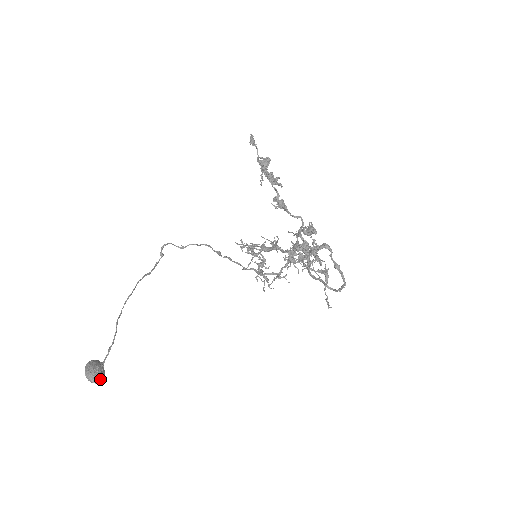
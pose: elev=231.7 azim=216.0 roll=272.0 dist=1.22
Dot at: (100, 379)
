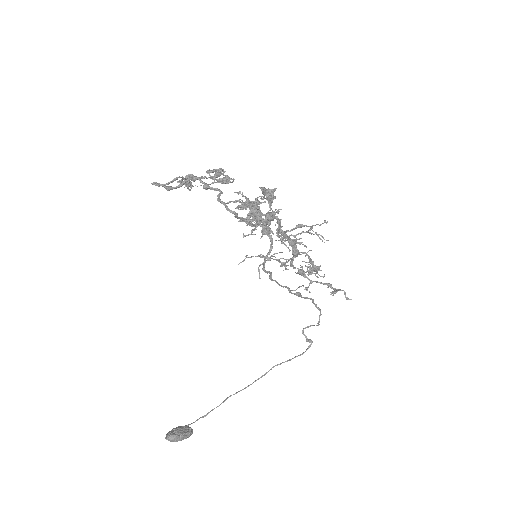
Dot at: (170, 434)
